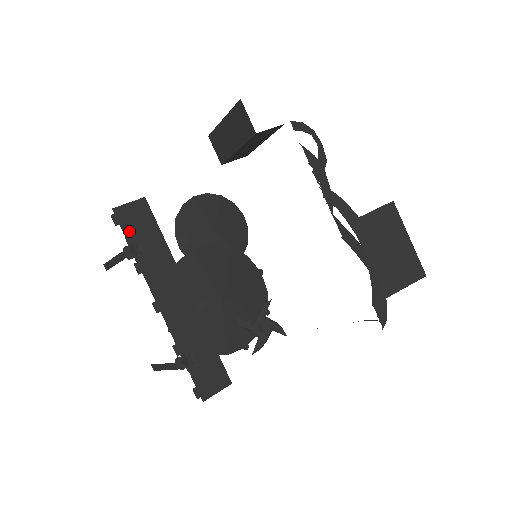
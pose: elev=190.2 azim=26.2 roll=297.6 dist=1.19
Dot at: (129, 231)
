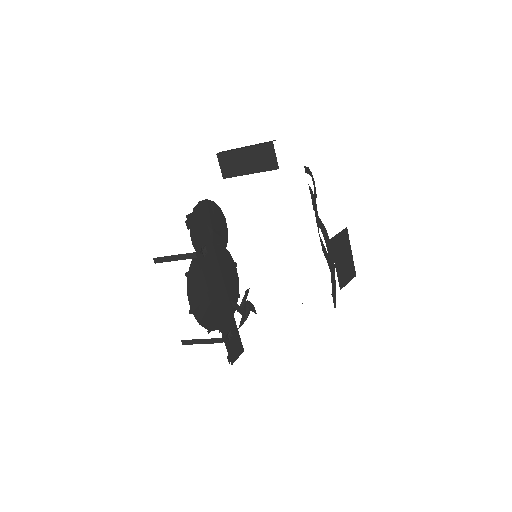
Dot at: (195, 235)
